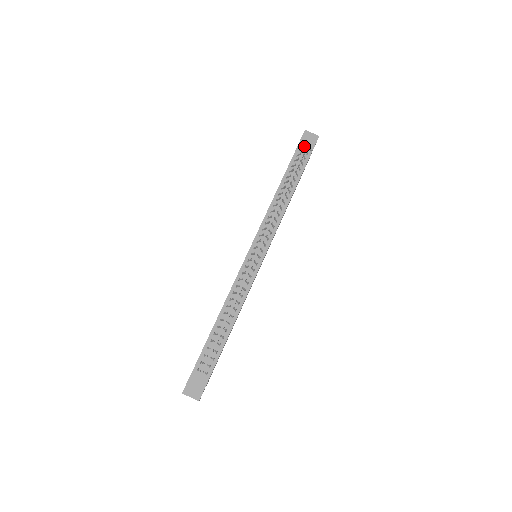
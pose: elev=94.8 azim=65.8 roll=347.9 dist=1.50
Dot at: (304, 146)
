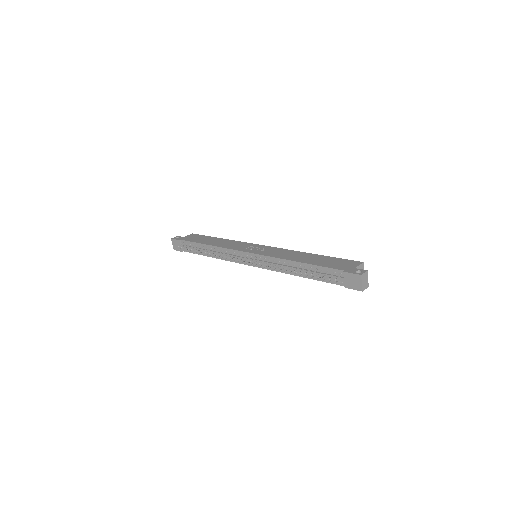
Dot at: (344, 278)
